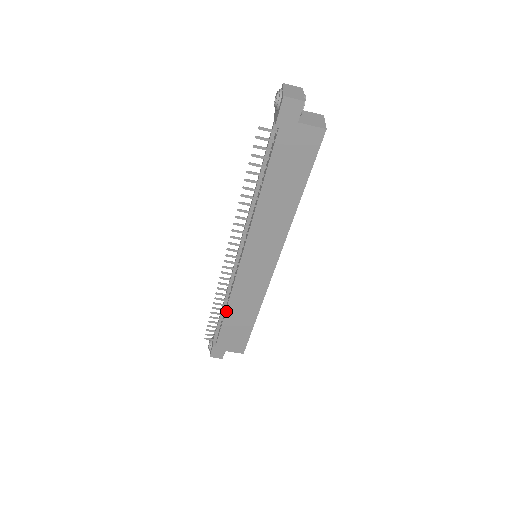
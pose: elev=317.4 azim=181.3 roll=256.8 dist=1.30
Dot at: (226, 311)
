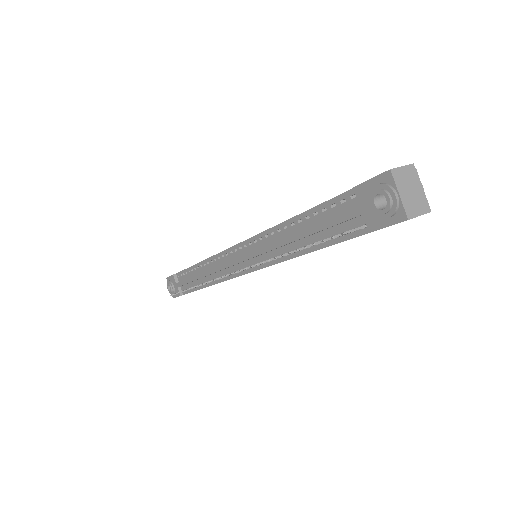
Dot at: occluded
